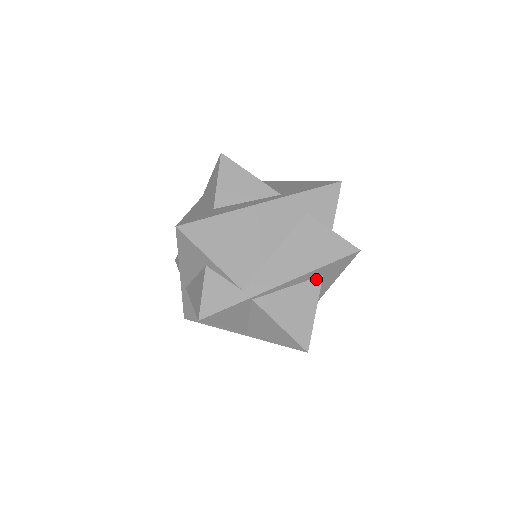
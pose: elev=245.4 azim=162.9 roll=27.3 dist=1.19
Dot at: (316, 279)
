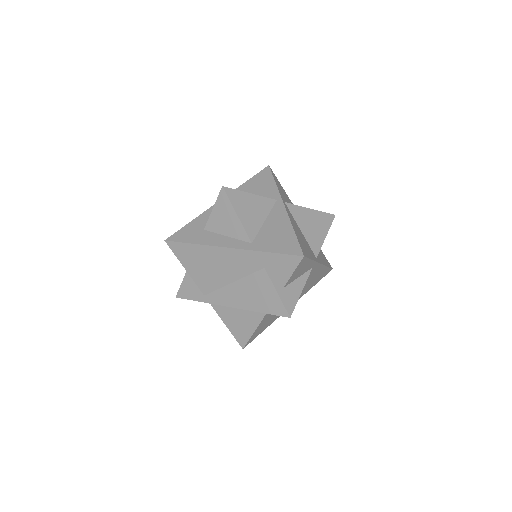
Dot at: occluded
